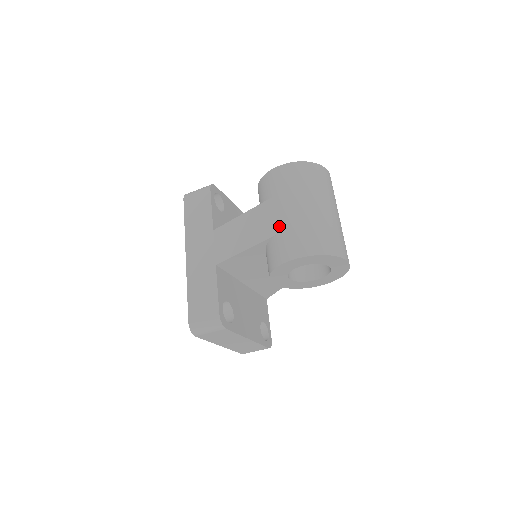
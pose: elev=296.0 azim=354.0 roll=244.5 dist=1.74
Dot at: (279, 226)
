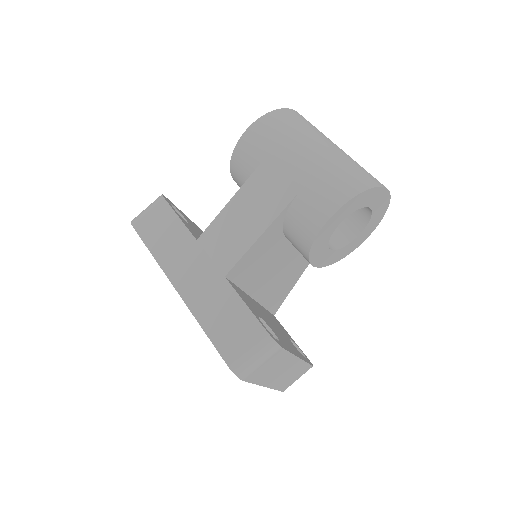
Dot at: (295, 183)
